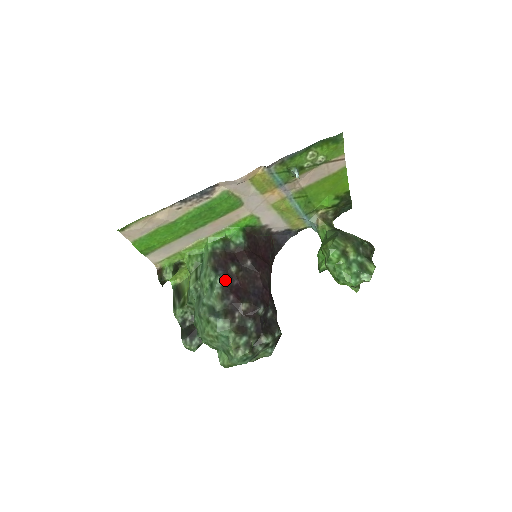
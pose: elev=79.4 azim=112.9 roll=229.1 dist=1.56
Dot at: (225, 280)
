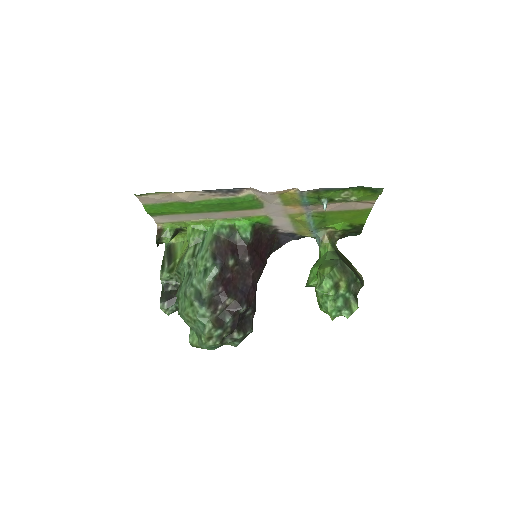
Dot at: (220, 271)
